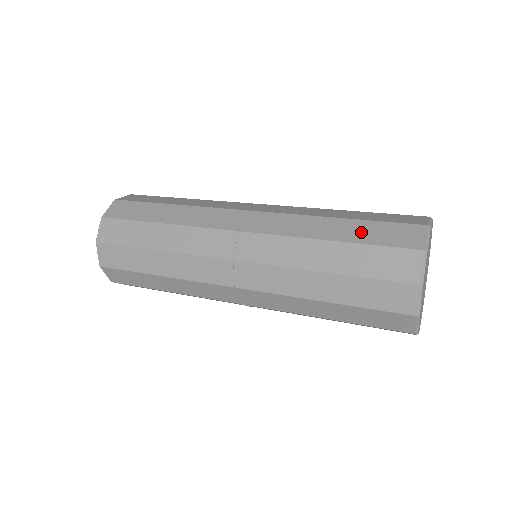
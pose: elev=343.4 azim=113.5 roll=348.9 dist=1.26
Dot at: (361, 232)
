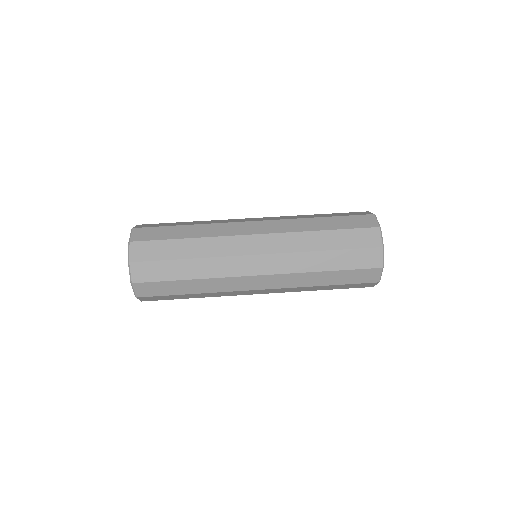
Dot at: (343, 261)
